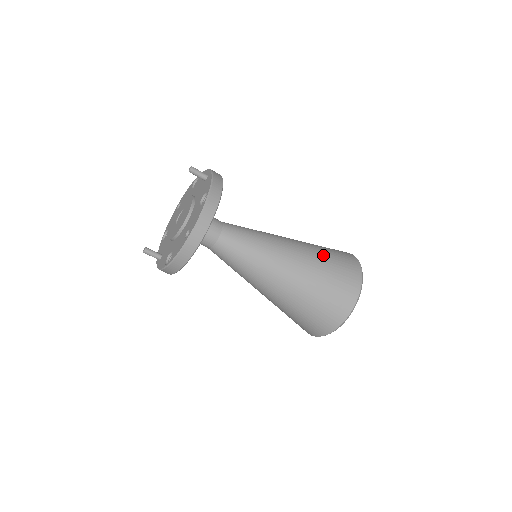
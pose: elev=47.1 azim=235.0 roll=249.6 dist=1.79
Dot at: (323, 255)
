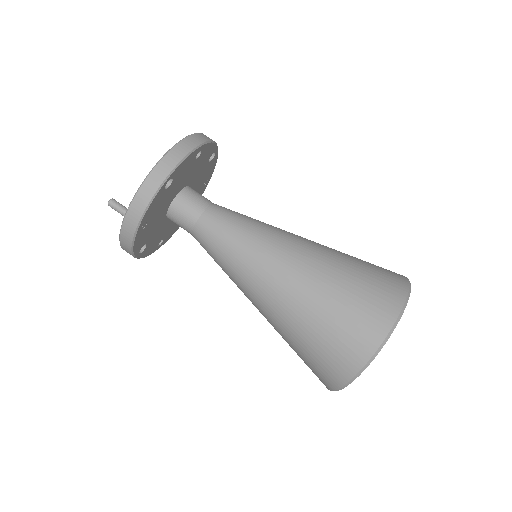
Dot at: occluded
